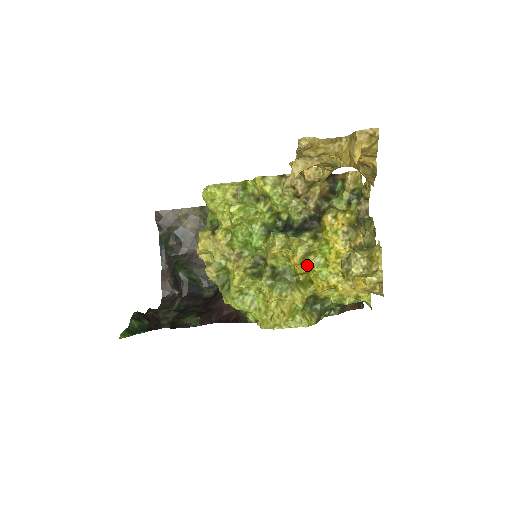
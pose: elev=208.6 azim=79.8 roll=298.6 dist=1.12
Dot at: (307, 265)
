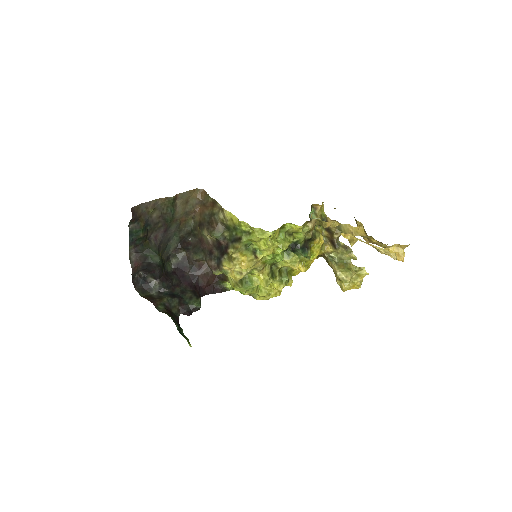
Dot at: occluded
